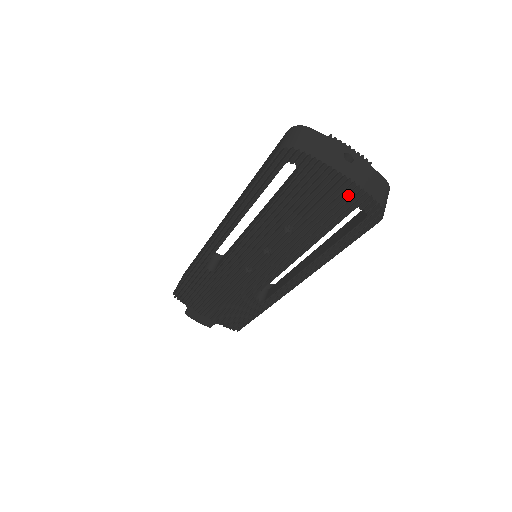
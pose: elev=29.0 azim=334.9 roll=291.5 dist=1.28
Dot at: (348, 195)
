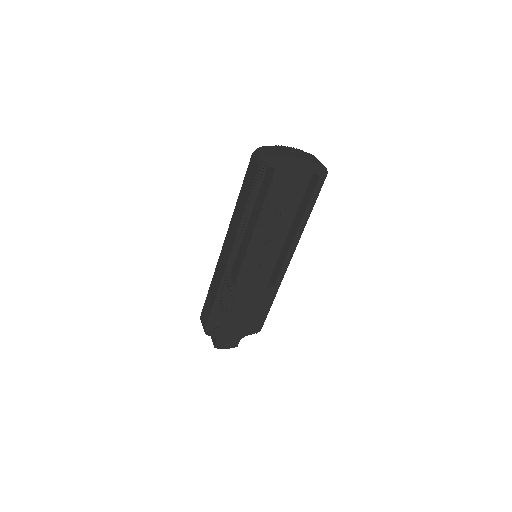
Dot at: (305, 170)
